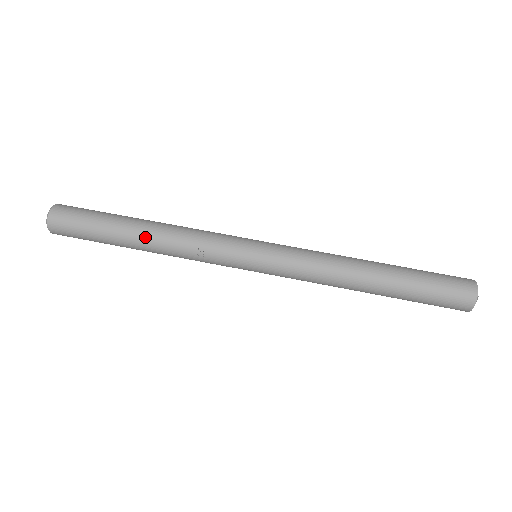
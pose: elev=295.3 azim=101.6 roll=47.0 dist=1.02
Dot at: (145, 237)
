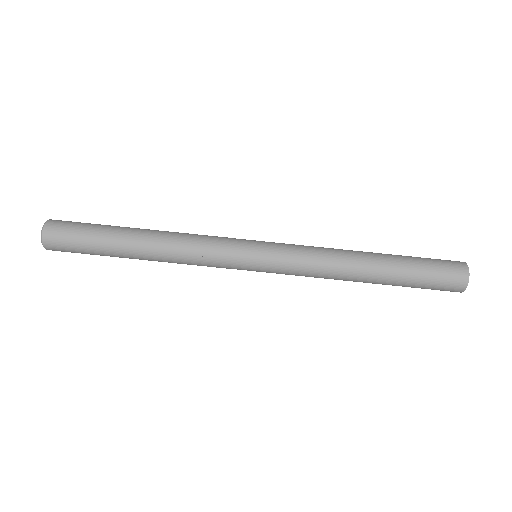
Dot at: (145, 241)
